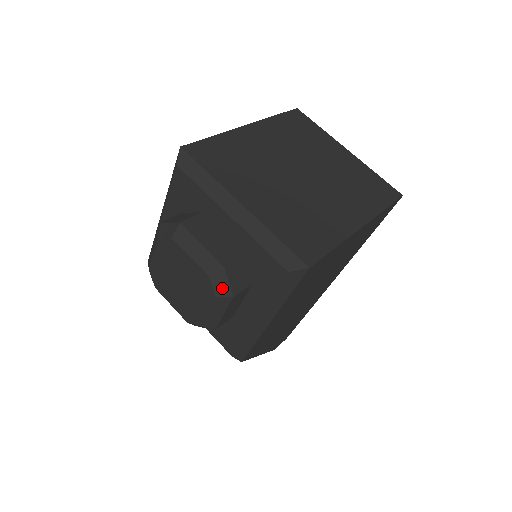
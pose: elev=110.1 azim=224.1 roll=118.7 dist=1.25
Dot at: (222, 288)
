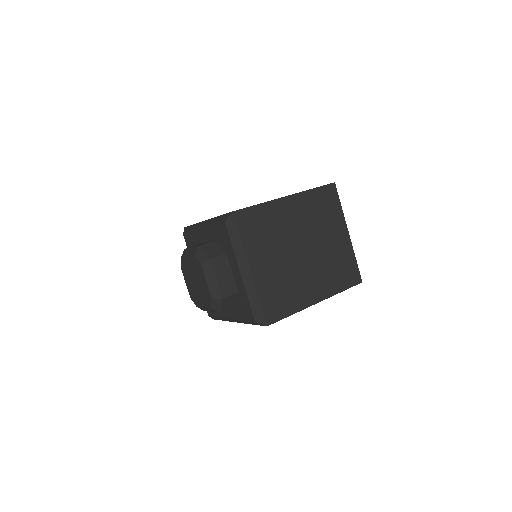
Dot at: (216, 306)
